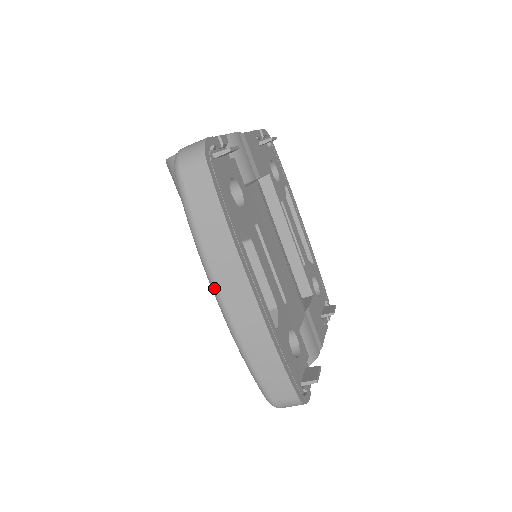
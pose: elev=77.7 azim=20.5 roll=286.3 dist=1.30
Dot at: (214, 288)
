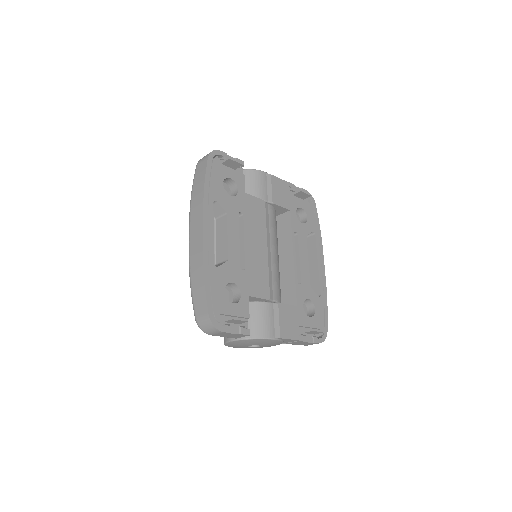
Dot at: (189, 230)
